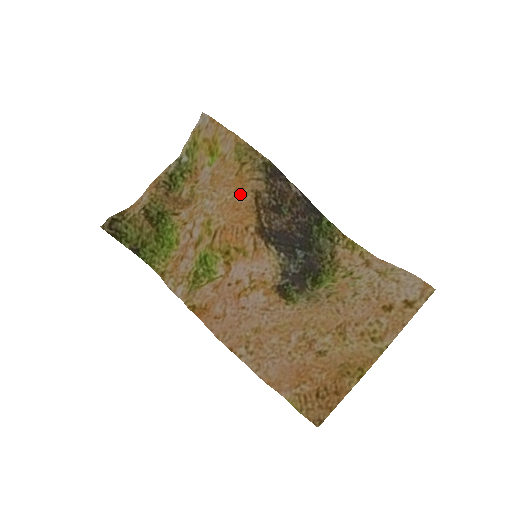
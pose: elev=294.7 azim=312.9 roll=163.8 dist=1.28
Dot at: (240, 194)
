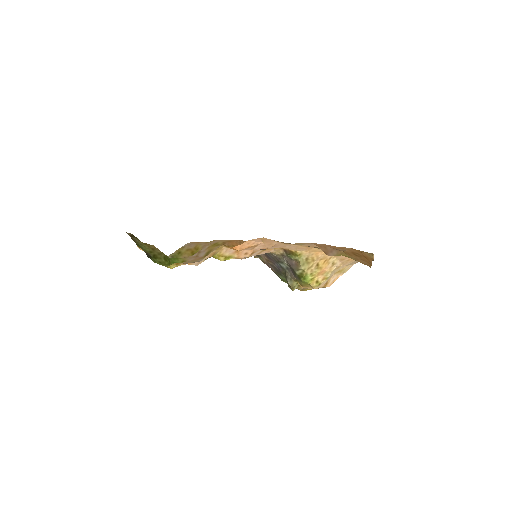
Dot at: occluded
